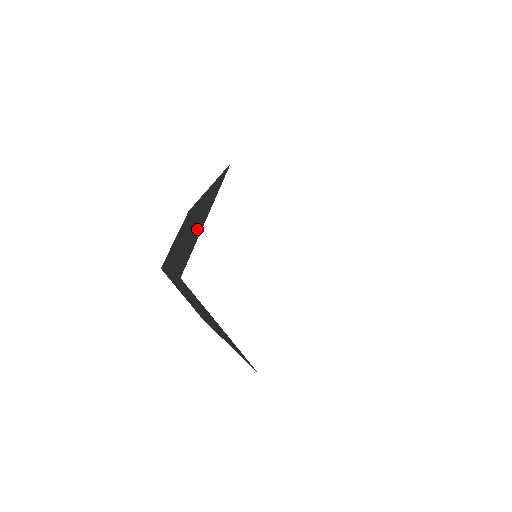
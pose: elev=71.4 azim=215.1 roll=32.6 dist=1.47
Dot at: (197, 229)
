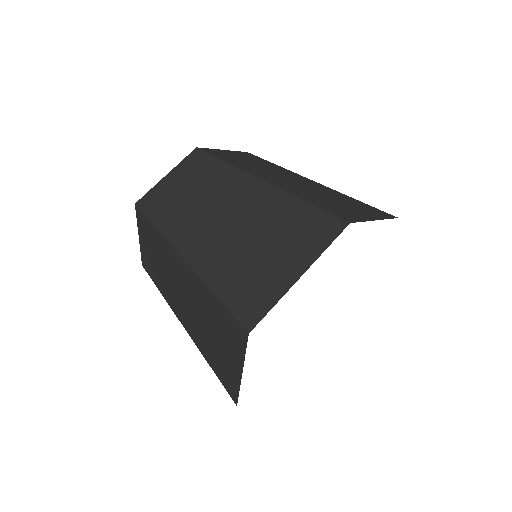
Dot at: (272, 266)
